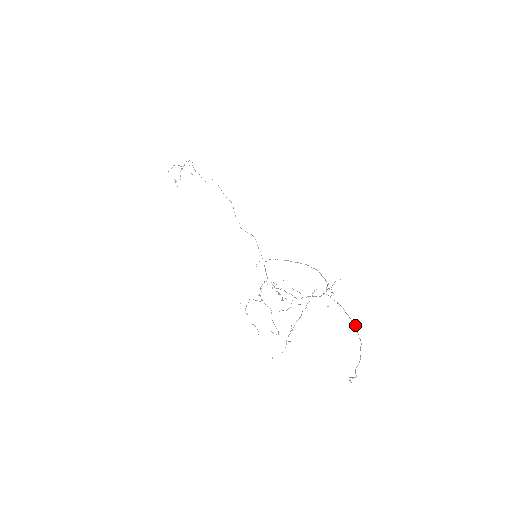
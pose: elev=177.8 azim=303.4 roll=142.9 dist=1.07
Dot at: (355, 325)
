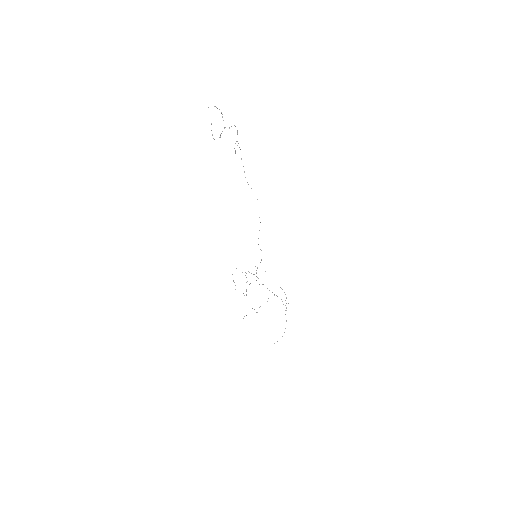
Dot at: occluded
